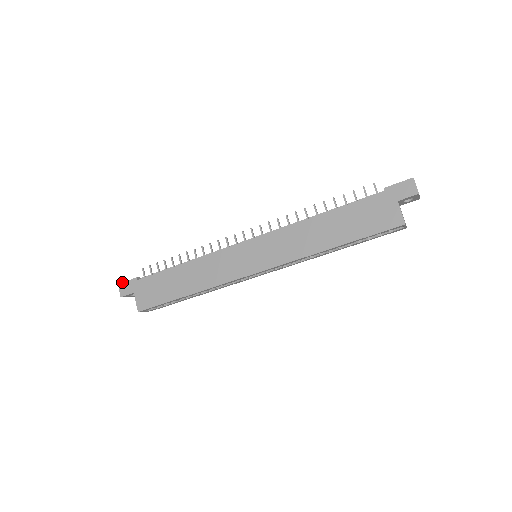
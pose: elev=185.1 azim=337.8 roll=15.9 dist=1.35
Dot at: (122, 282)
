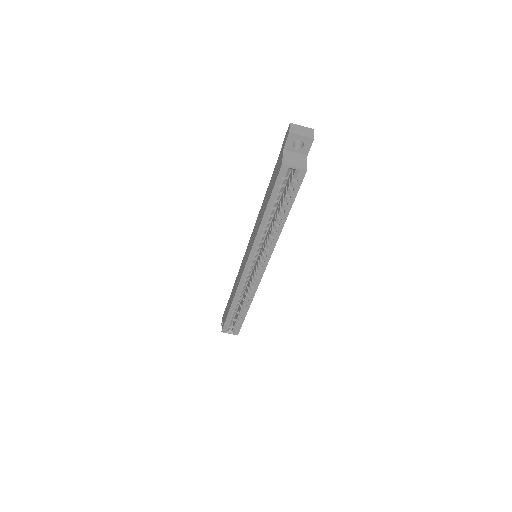
Dot at: (223, 314)
